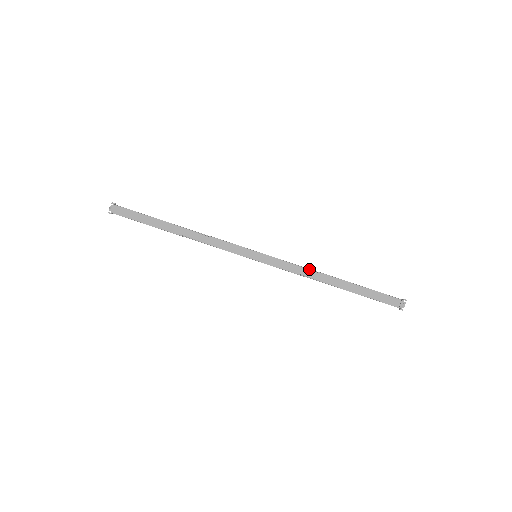
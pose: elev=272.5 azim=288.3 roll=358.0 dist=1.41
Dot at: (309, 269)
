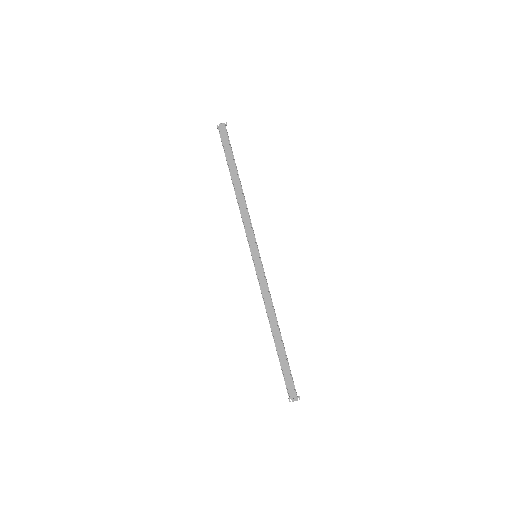
Dot at: (272, 304)
